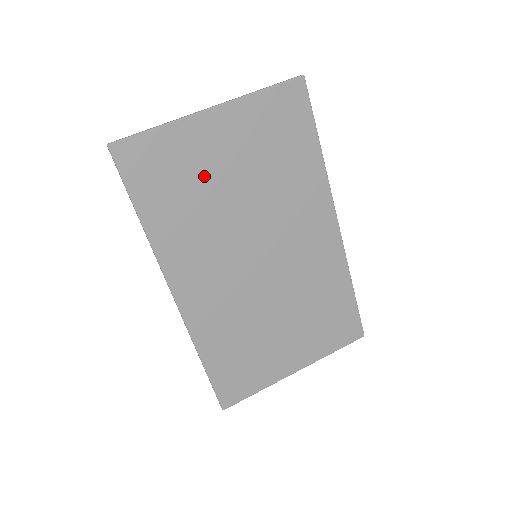
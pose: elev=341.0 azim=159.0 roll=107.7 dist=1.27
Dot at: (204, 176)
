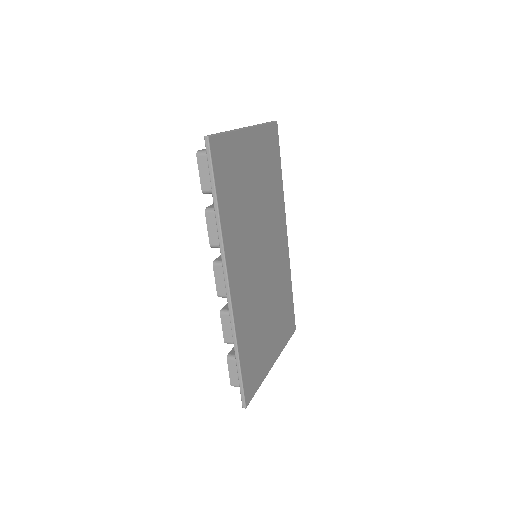
Dot at: (244, 180)
